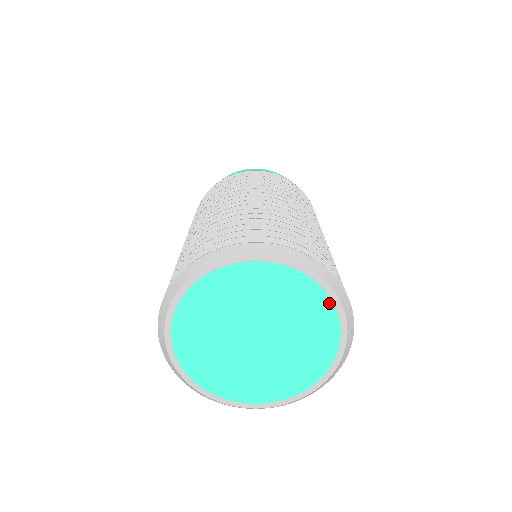
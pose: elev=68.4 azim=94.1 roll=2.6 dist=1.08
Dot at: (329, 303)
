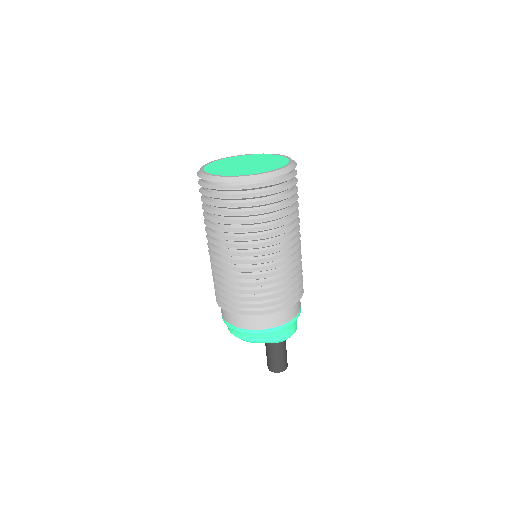
Dot at: (279, 156)
